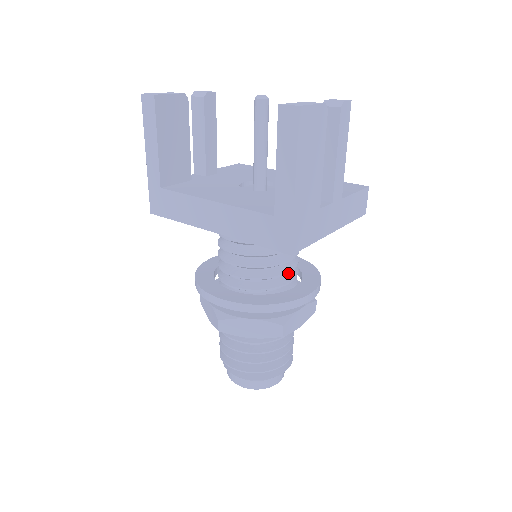
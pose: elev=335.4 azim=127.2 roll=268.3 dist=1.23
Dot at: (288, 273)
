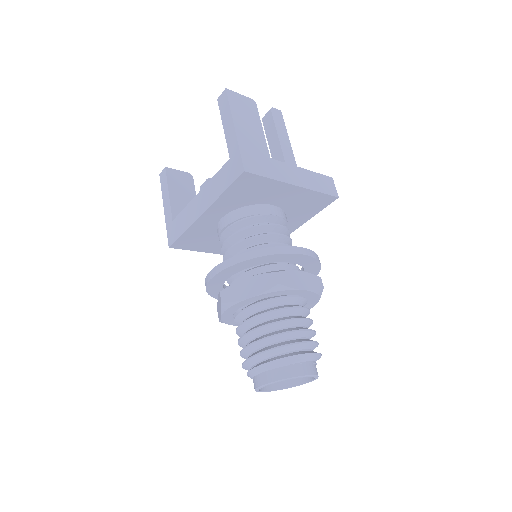
Dot at: occluded
